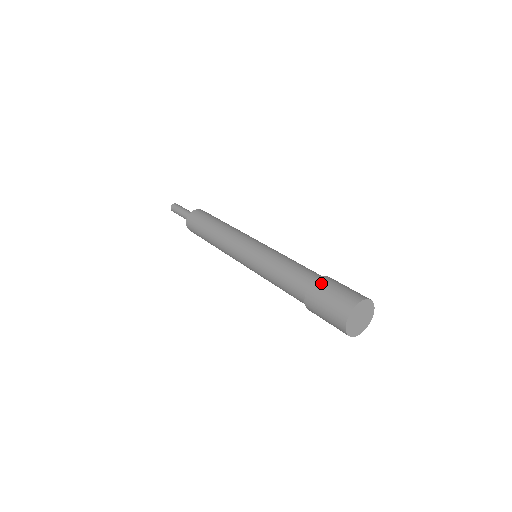
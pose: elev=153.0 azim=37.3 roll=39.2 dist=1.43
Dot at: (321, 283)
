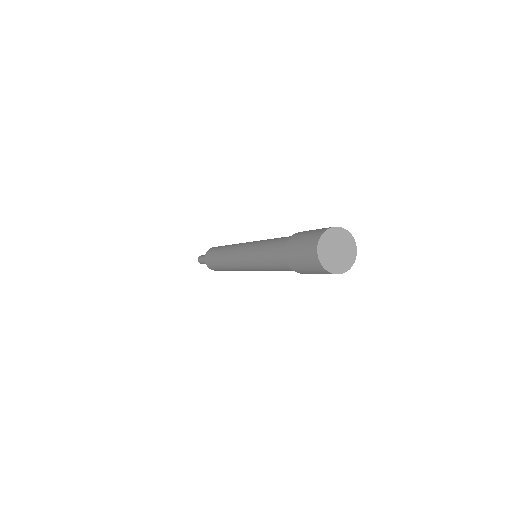
Dot at: (300, 232)
